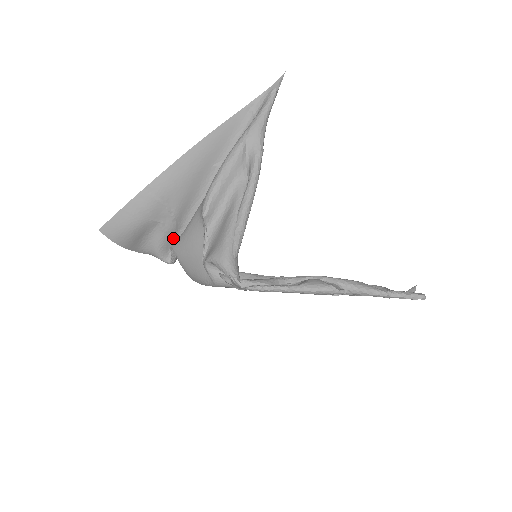
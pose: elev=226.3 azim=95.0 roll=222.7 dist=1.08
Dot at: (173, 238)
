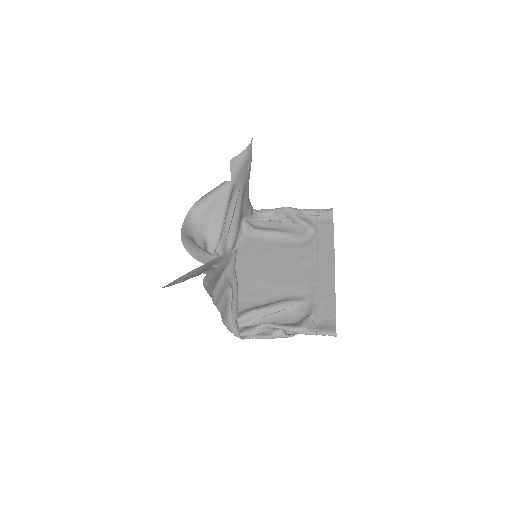
Dot at: occluded
